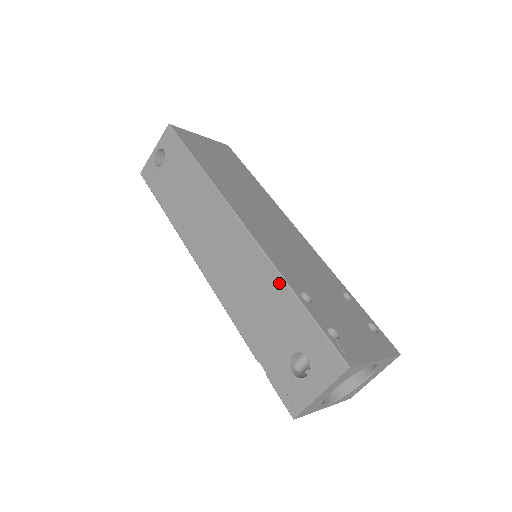
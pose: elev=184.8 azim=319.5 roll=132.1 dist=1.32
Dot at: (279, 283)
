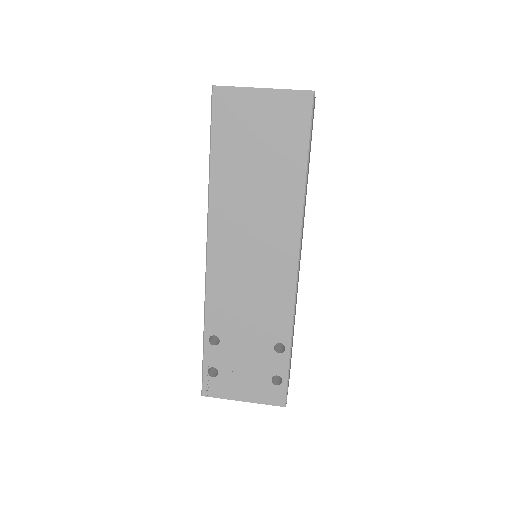
Dot at: (205, 318)
